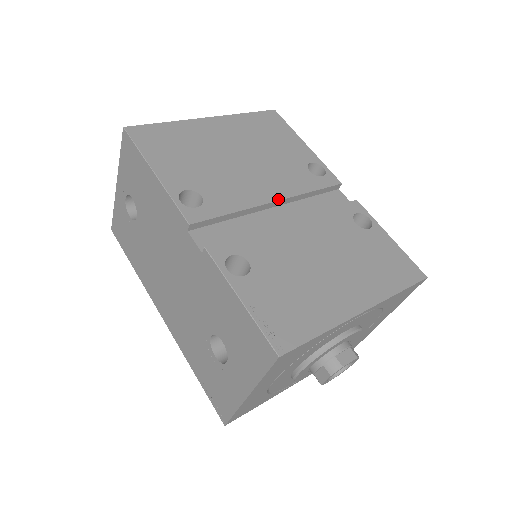
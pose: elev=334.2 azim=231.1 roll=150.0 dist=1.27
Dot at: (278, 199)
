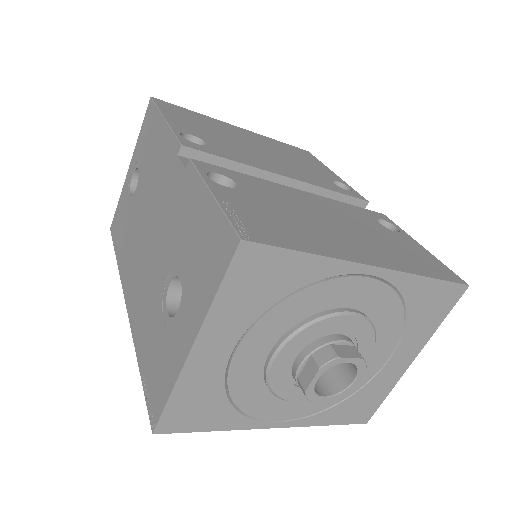
Dot at: (291, 177)
